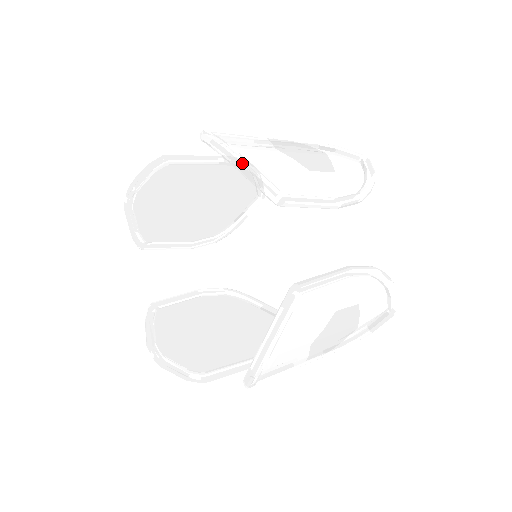
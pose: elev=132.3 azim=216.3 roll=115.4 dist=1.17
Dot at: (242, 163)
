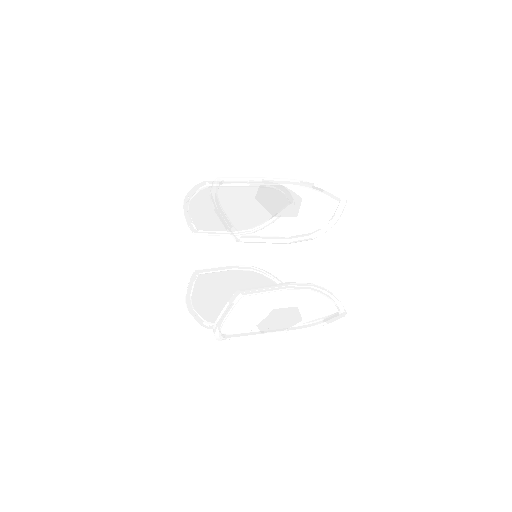
Dot at: (219, 213)
